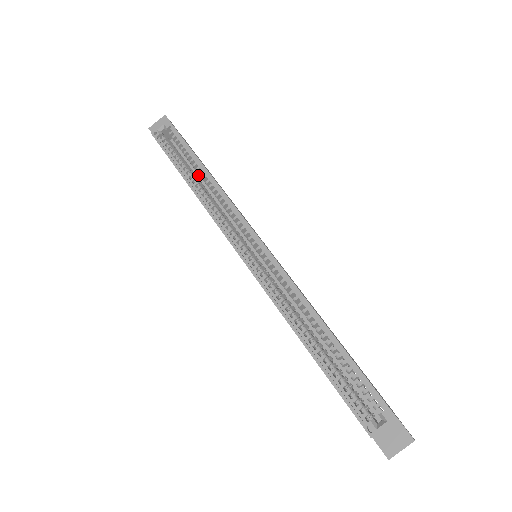
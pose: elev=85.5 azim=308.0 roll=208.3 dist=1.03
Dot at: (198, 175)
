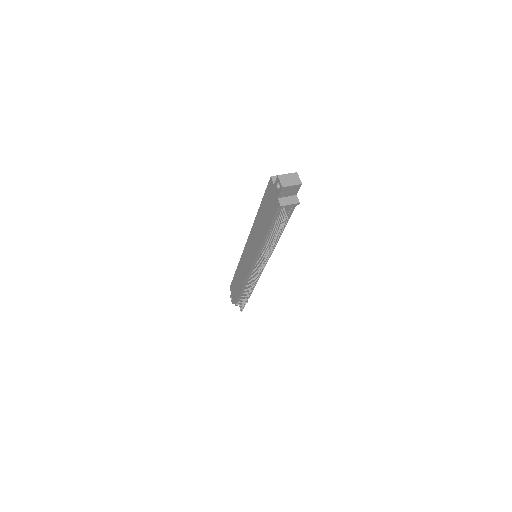
Dot at: occluded
